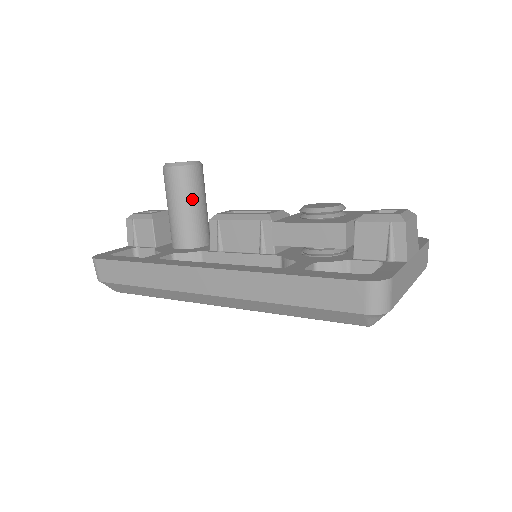
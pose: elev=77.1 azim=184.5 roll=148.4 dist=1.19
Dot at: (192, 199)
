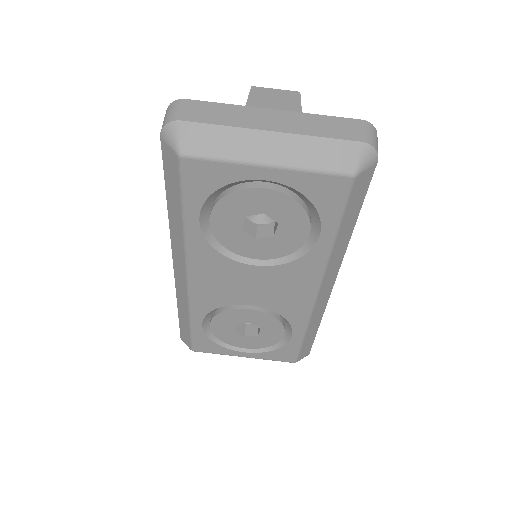
Dot at: occluded
